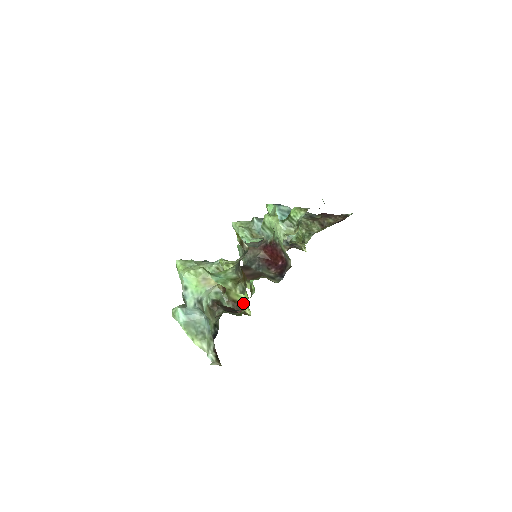
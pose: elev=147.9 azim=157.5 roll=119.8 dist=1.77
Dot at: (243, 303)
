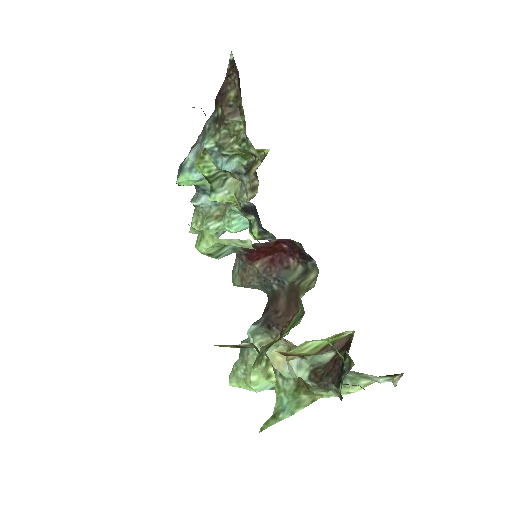
Dot at: occluded
